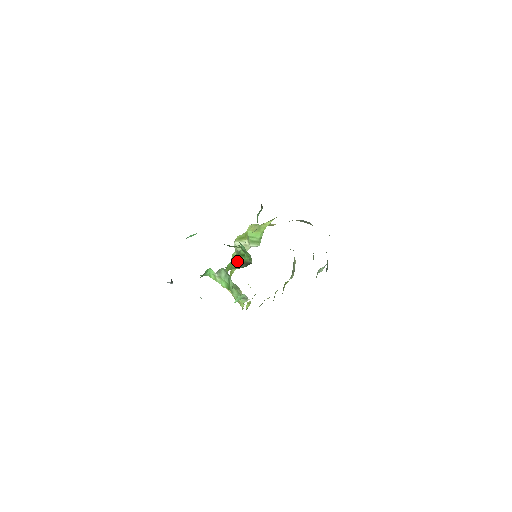
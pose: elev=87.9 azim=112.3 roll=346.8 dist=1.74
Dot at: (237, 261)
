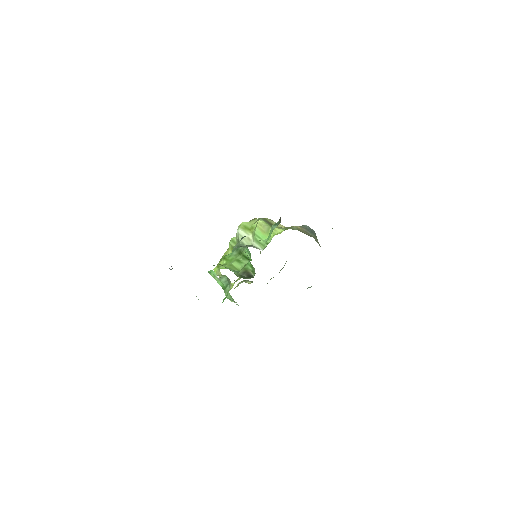
Dot at: (238, 260)
